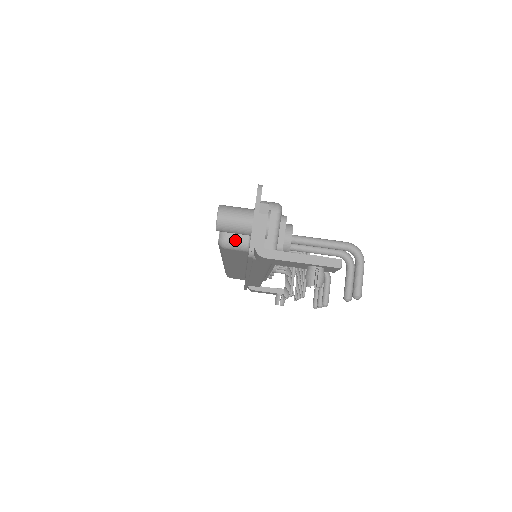
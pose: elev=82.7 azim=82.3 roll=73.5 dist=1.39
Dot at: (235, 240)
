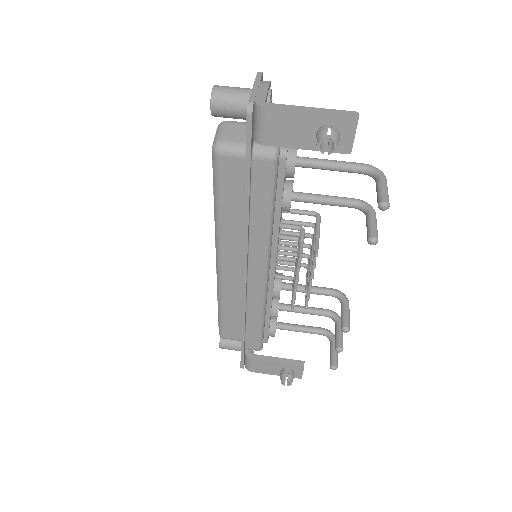
Dot at: (232, 141)
